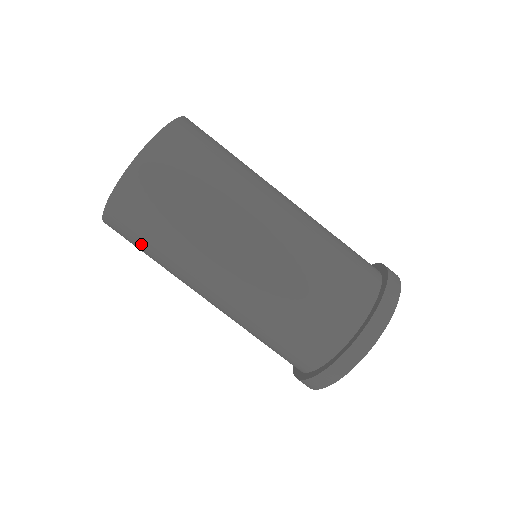
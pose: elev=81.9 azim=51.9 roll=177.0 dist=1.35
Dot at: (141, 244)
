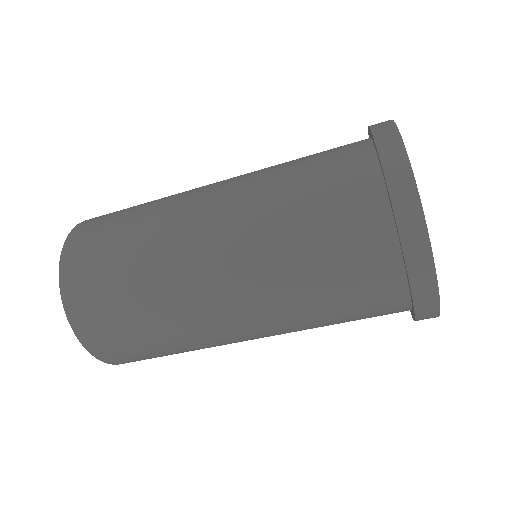
Dot at: occluded
